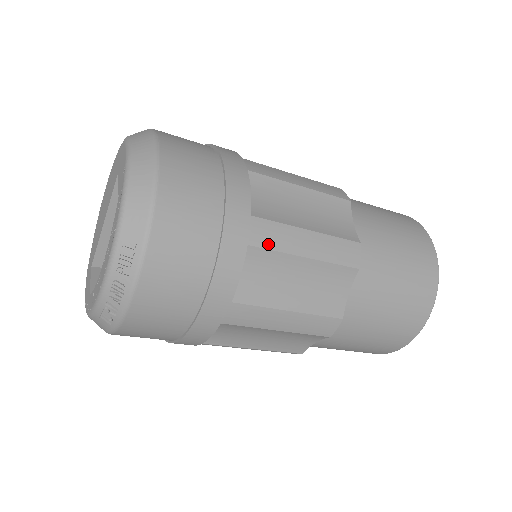
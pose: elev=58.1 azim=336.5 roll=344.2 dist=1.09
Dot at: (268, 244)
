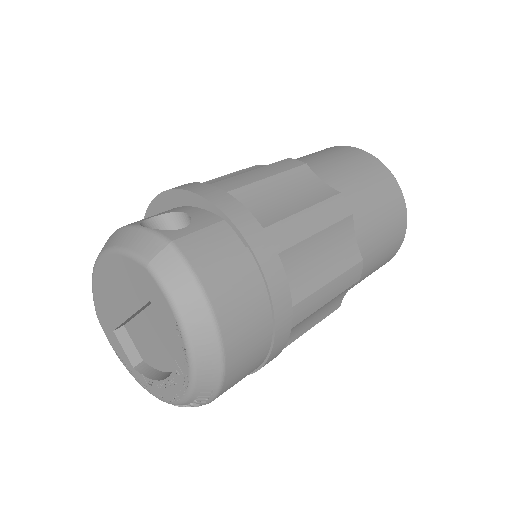
Dot at: (303, 317)
